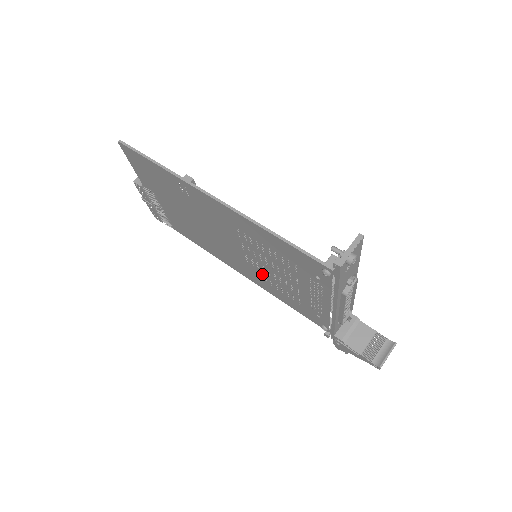
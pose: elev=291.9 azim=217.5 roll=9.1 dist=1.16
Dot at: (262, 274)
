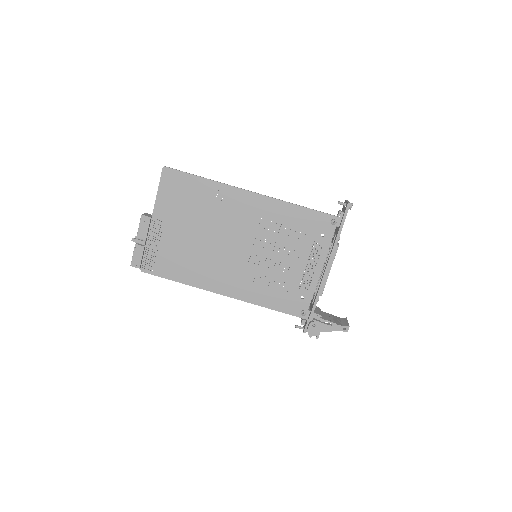
Dot at: (257, 273)
